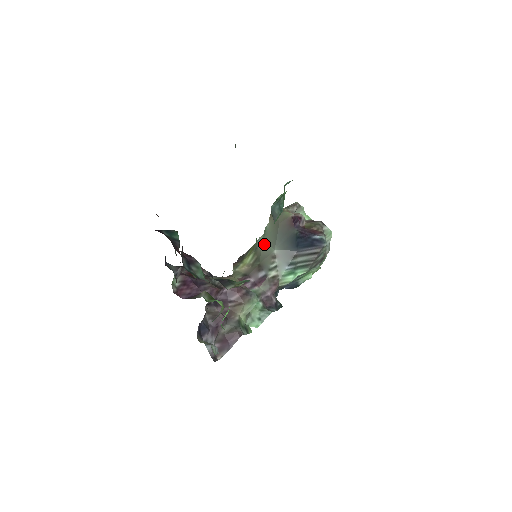
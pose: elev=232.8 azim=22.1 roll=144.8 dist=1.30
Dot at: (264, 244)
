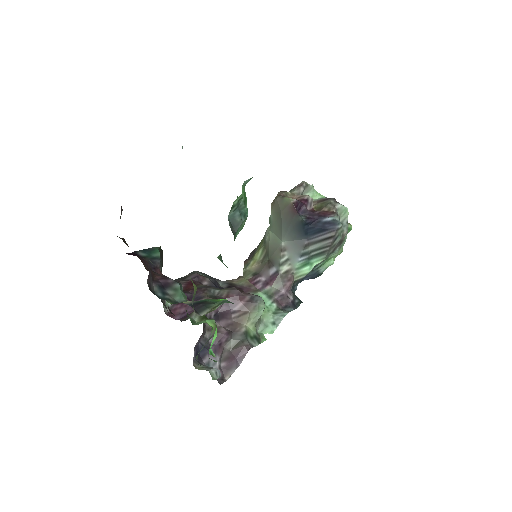
Dot at: (271, 236)
